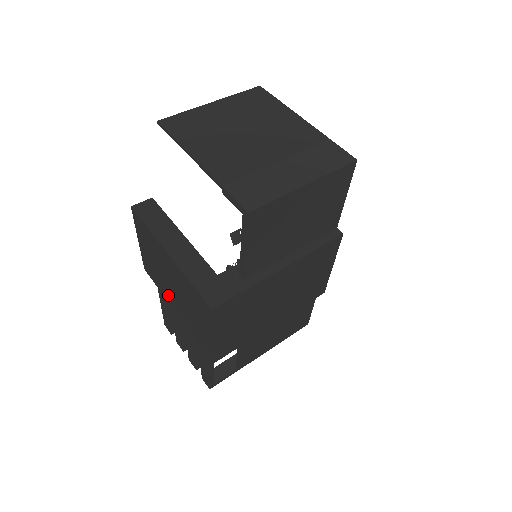
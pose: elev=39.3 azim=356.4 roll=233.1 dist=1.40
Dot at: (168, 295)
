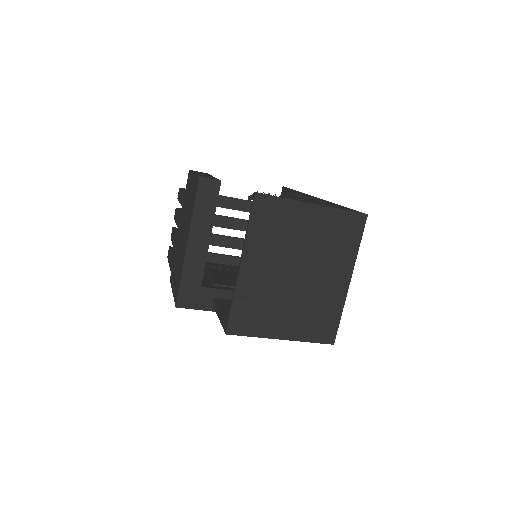
Dot at: (182, 217)
